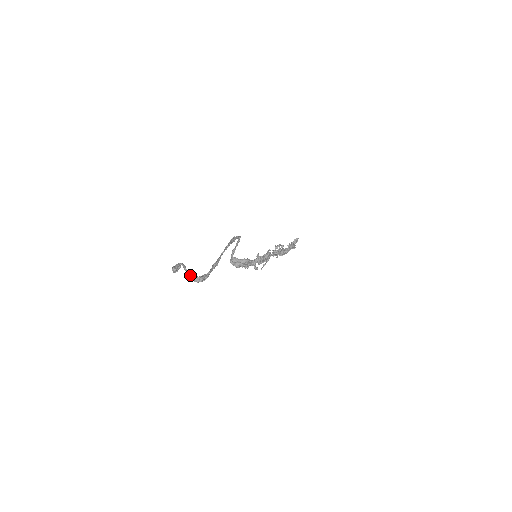
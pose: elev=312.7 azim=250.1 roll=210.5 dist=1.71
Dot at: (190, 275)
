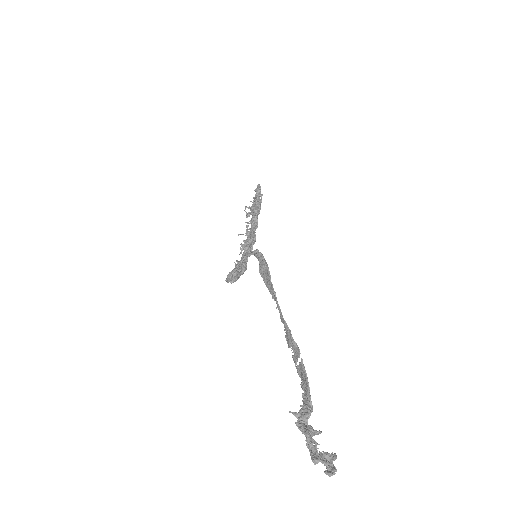
Dot at: (318, 434)
